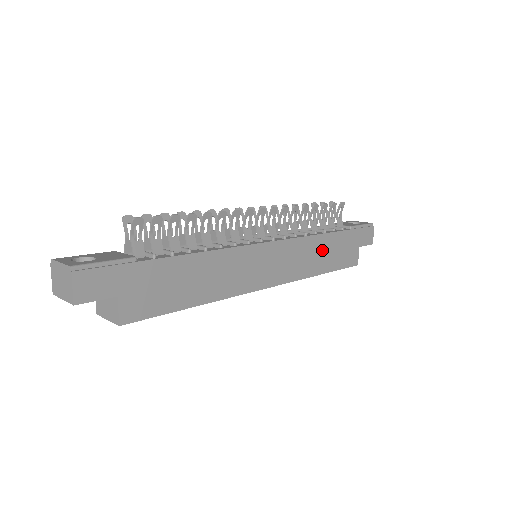
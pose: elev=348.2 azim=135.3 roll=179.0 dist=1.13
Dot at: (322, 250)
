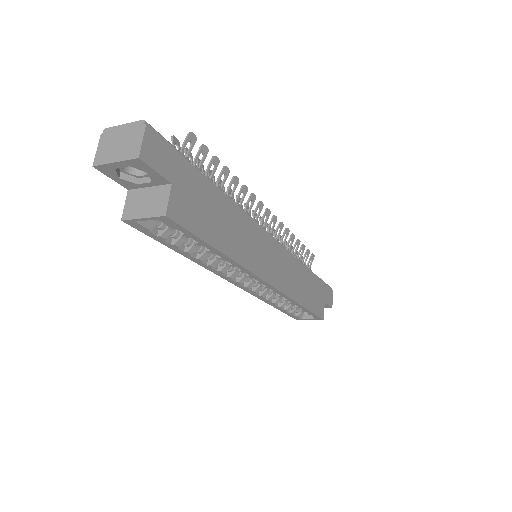
Dot at: (304, 282)
